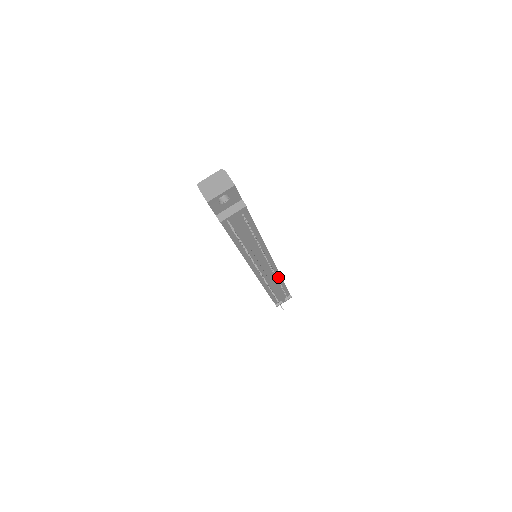
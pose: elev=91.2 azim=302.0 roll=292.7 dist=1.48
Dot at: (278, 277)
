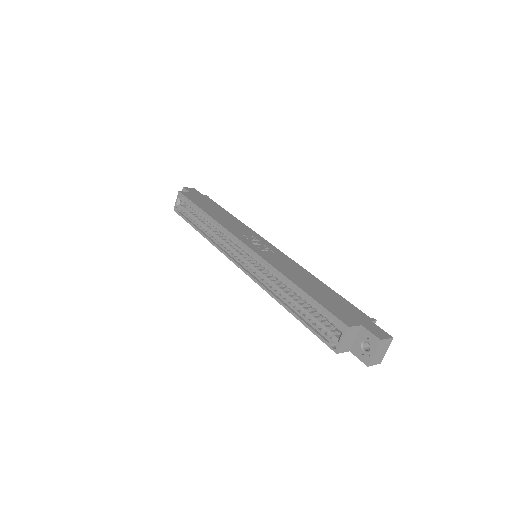
Dot at: occluded
